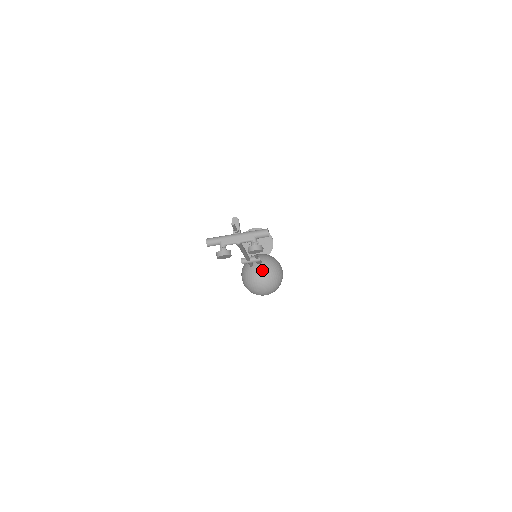
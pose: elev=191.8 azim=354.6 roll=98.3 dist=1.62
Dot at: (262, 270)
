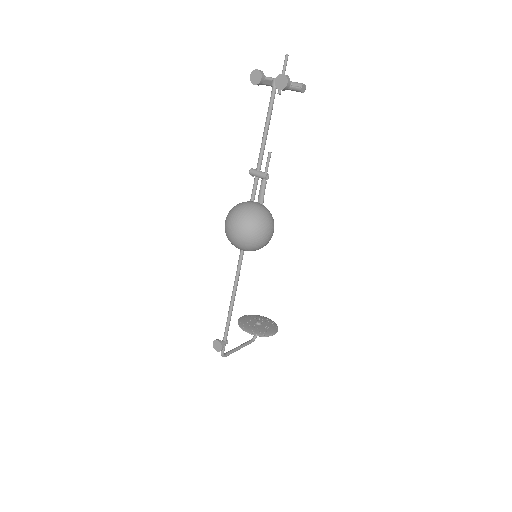
Dot at: (257, 203)
